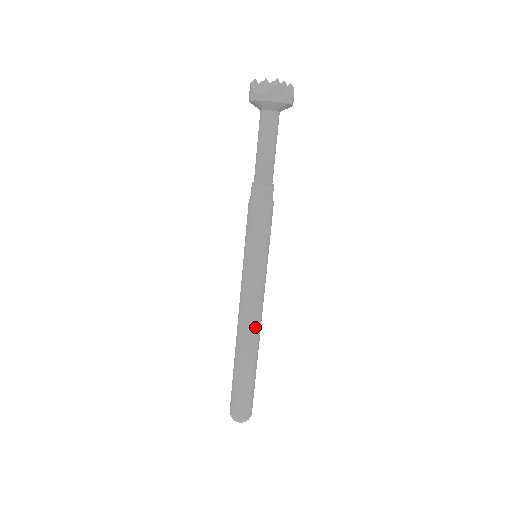
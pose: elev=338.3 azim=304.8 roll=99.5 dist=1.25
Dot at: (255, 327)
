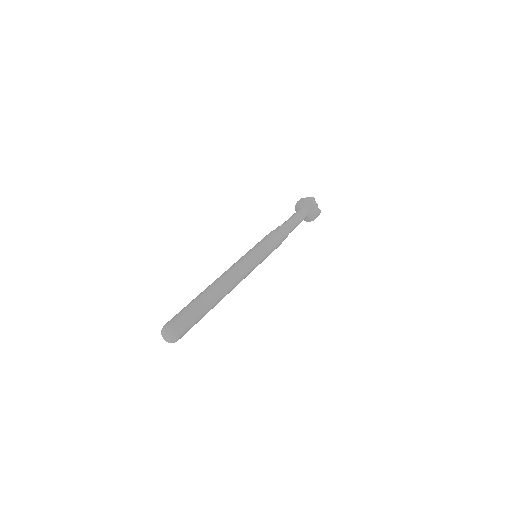
Dot at: (229, 279)
